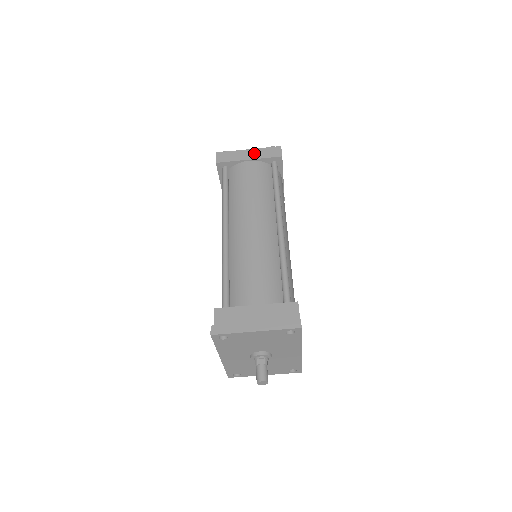
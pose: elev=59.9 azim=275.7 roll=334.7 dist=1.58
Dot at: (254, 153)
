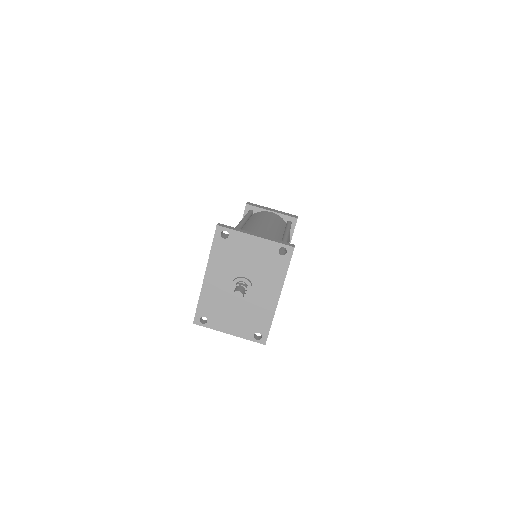
Dot at: (277, 211)
